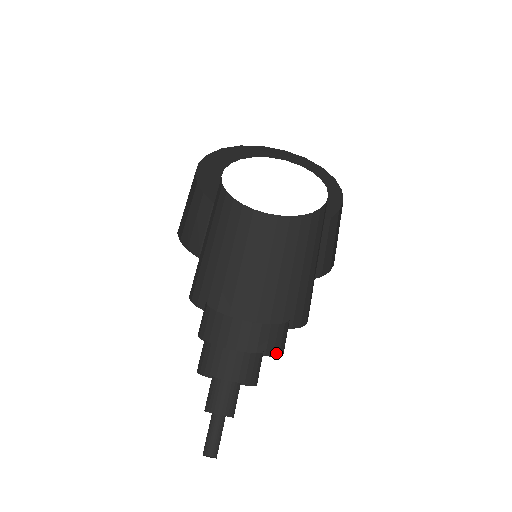
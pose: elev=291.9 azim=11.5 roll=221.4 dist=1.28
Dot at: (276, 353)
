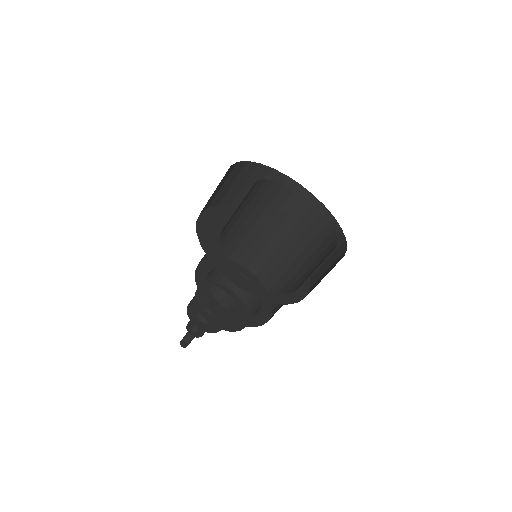
Dot at: (240, 296)
